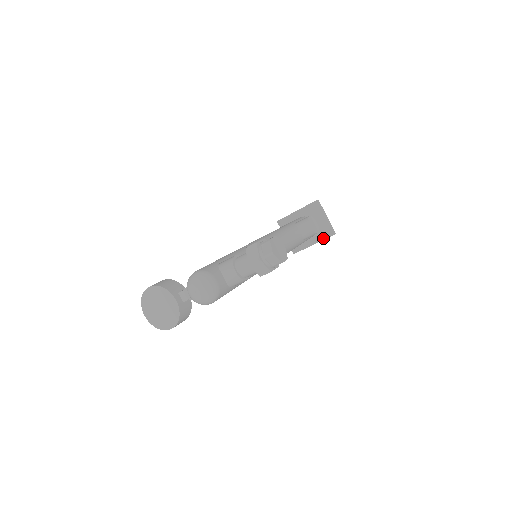
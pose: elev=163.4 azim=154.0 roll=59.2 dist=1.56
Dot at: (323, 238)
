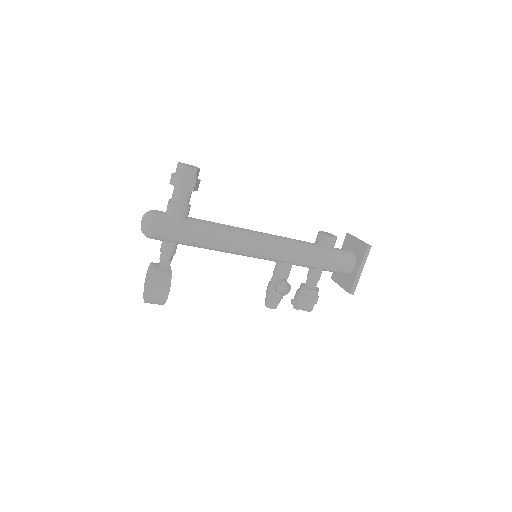
Dot at: (362, 257)
